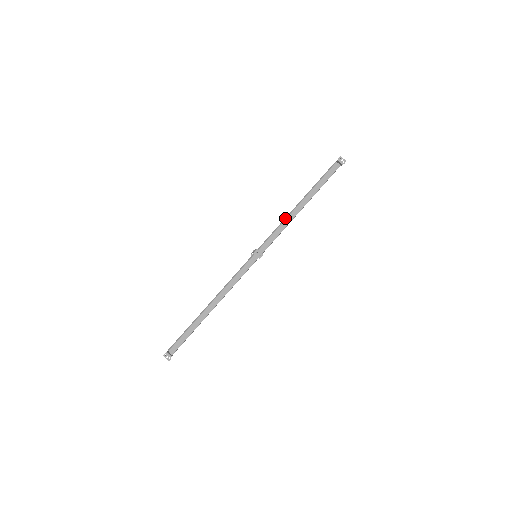
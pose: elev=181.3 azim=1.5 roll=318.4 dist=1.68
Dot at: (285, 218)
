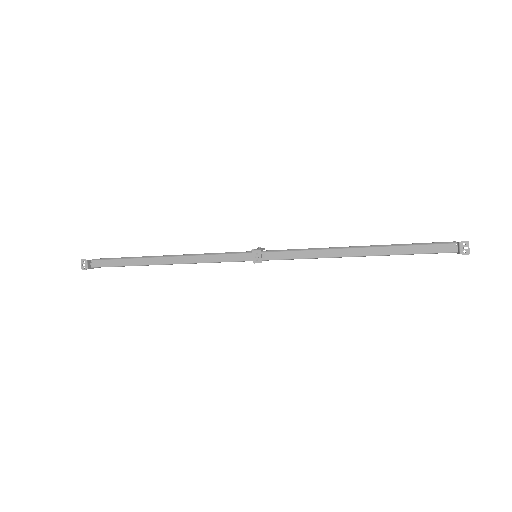
Dot at: occluded
